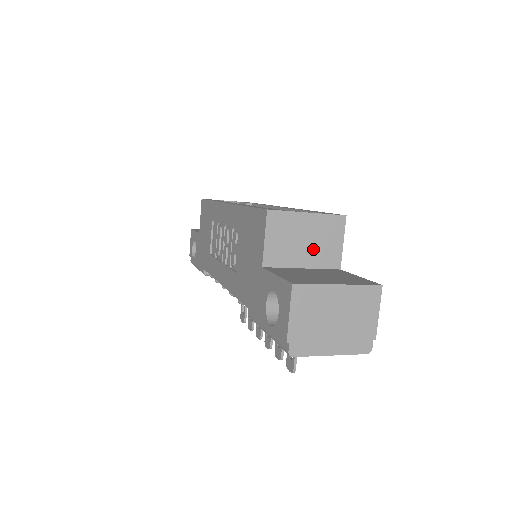
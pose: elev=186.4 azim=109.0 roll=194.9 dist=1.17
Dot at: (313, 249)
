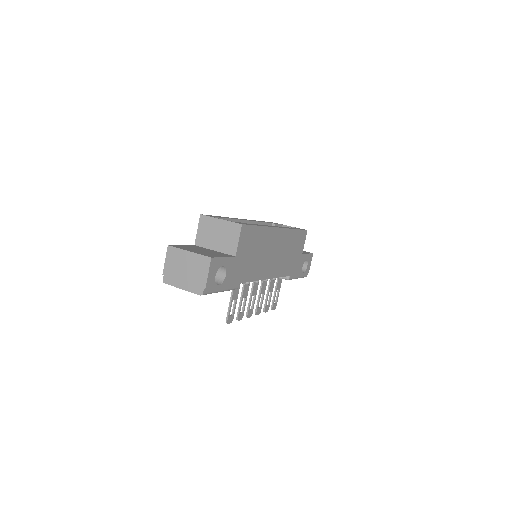
Dot at: (221, 241)
